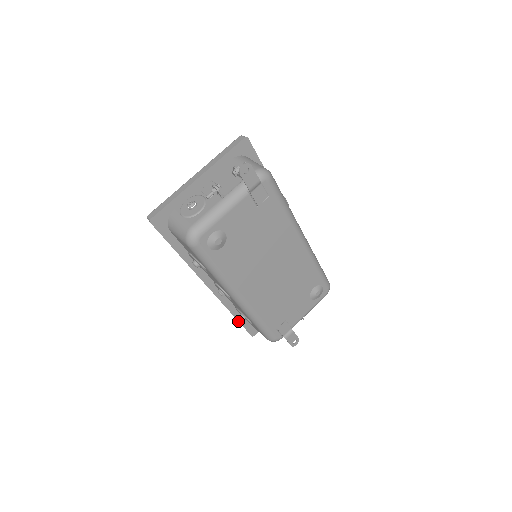
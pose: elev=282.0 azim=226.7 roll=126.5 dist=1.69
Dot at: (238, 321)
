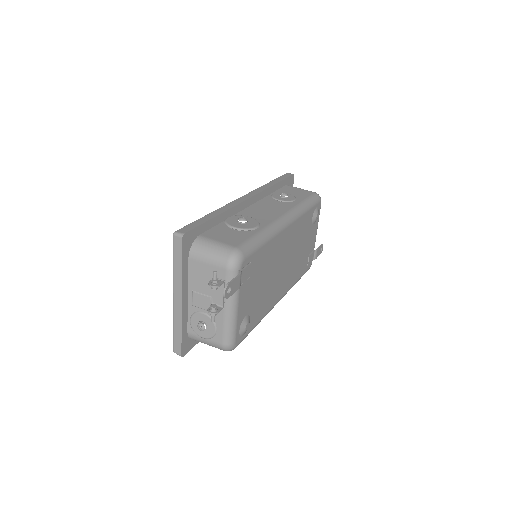
Dot at: occluded
